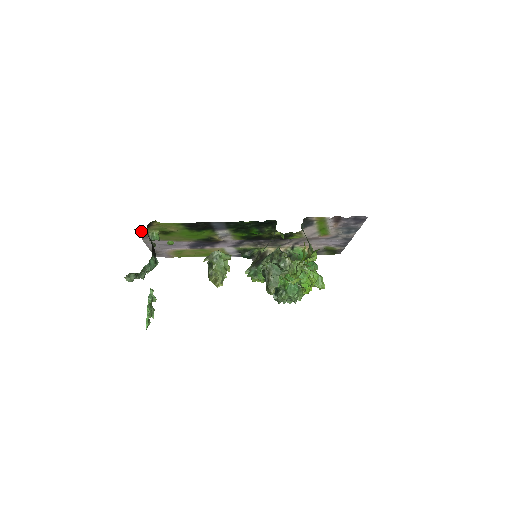
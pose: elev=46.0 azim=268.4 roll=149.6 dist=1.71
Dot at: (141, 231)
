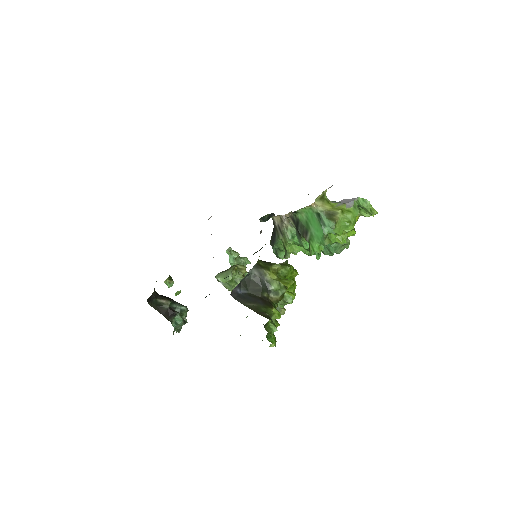
Dot at: occluded
